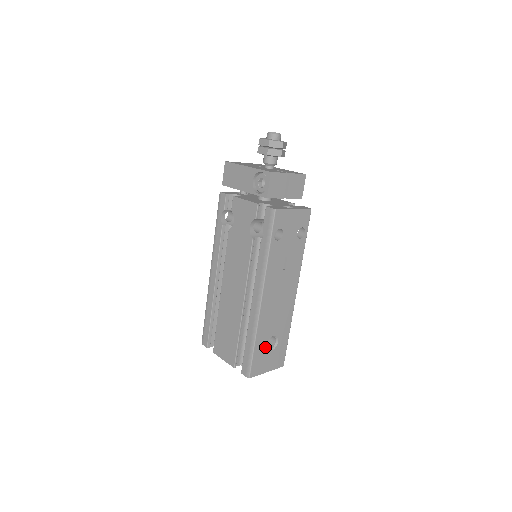
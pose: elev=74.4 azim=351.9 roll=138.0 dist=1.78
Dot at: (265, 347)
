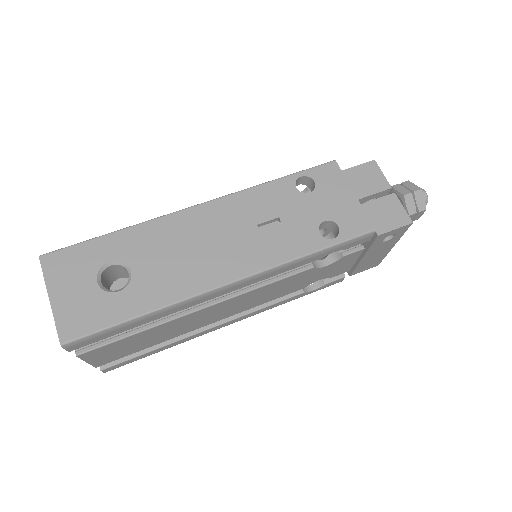
Dot at: (106, 263)
